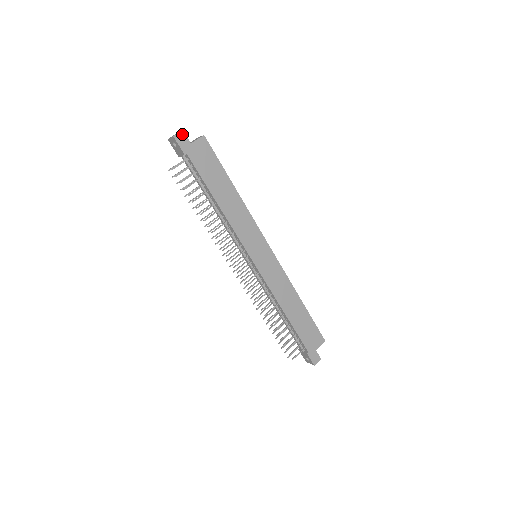
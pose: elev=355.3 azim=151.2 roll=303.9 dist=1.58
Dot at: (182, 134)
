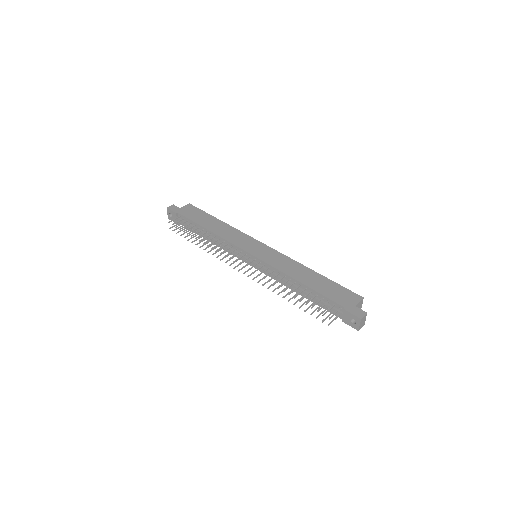
Dot at: (173, 206)
